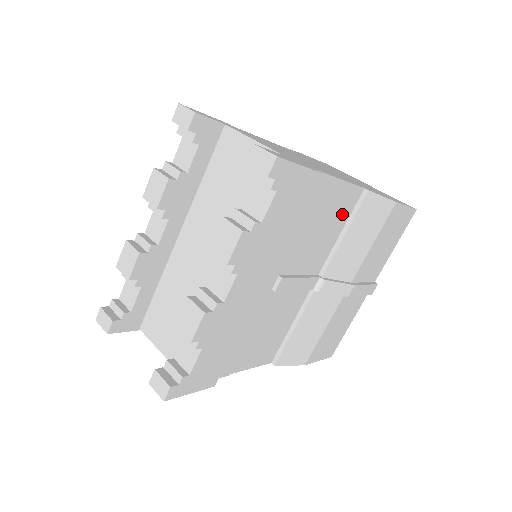
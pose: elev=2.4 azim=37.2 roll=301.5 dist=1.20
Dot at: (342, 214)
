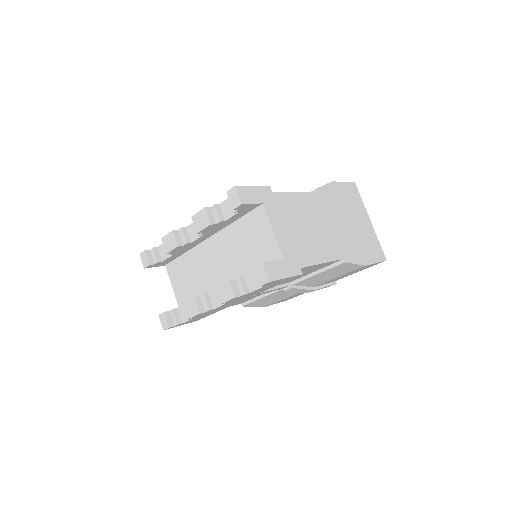
Dot at: occluded
